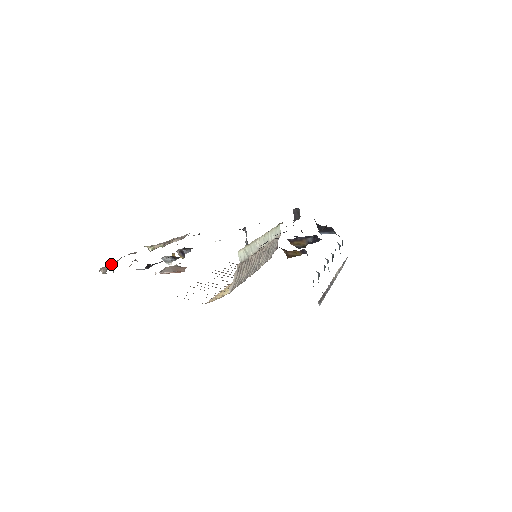
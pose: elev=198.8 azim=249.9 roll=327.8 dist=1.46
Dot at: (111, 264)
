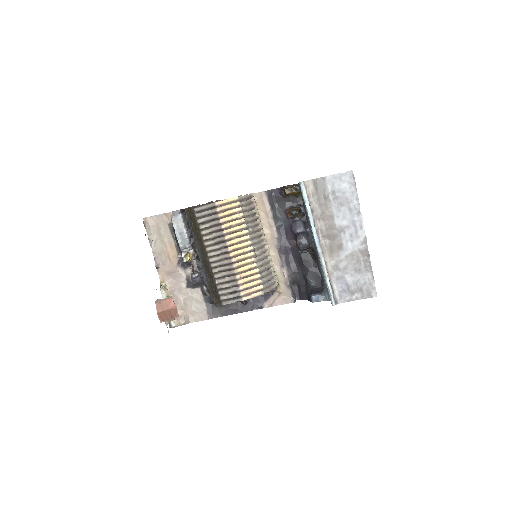
Dot at: (150, 229)
